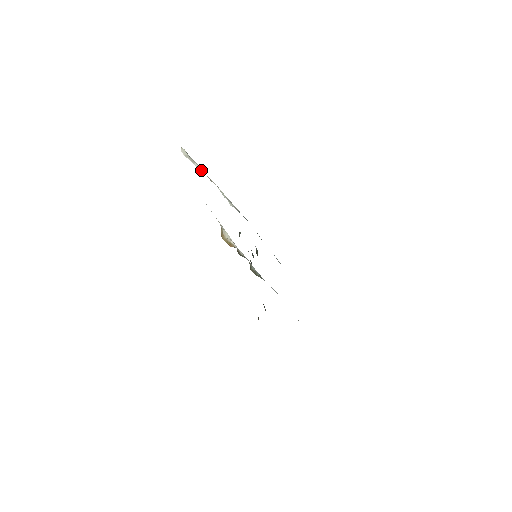
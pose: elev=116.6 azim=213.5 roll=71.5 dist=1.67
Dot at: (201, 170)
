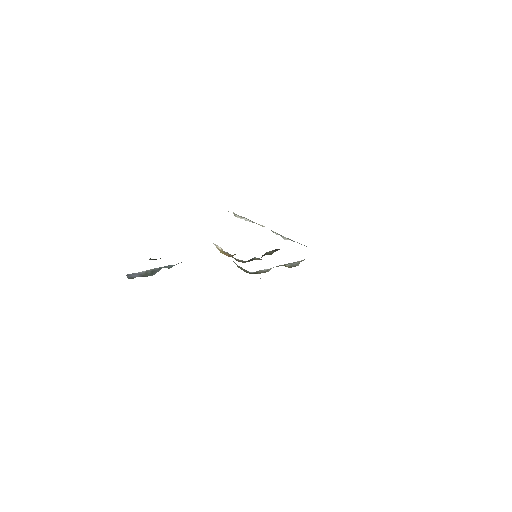
Dot at: (251, 221)
